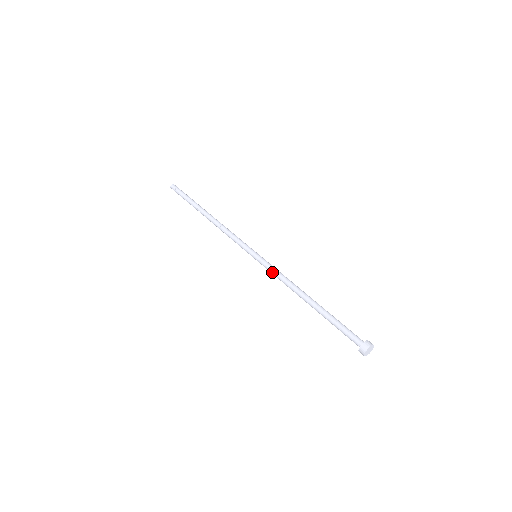
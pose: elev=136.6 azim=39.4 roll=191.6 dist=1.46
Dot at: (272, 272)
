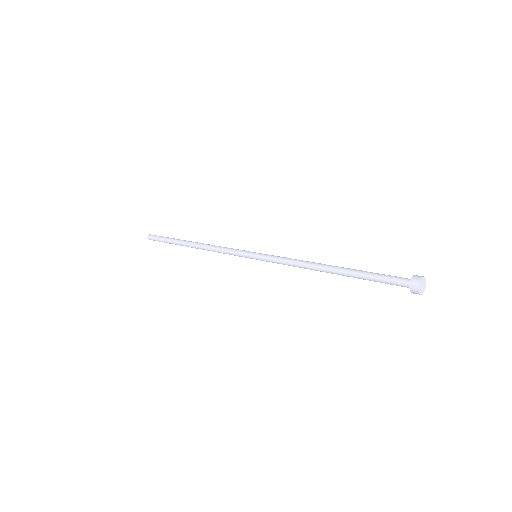
Dot at: (281, 257)
